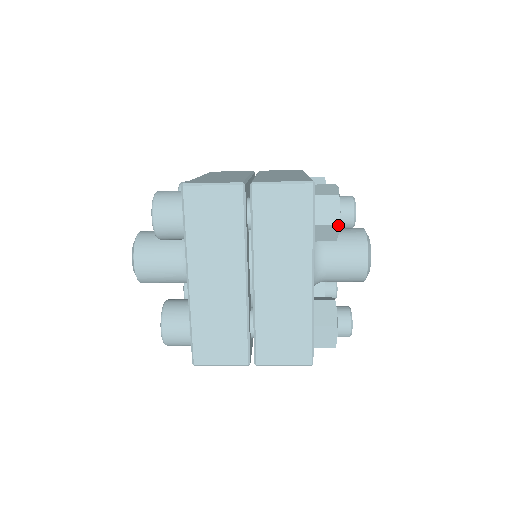
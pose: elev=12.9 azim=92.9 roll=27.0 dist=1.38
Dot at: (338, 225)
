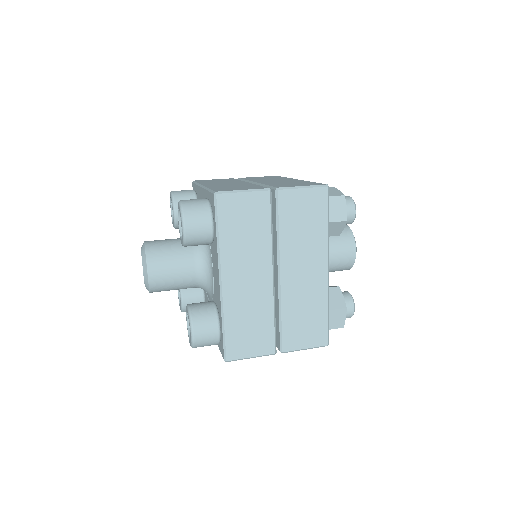
Dot at: (346, 221)
